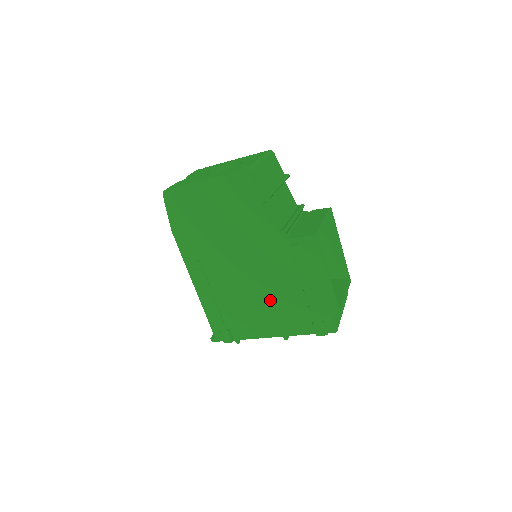
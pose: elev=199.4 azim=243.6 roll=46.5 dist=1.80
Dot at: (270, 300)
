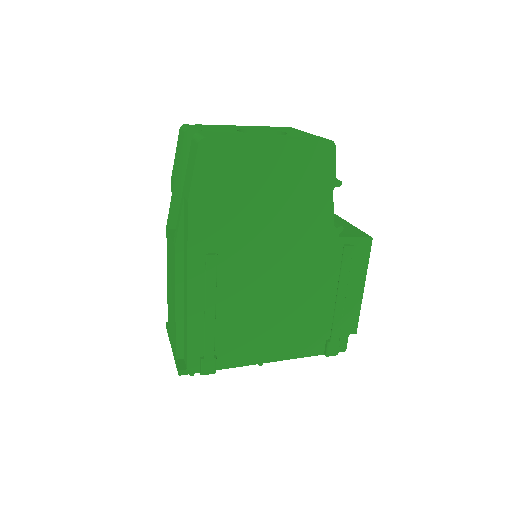
Dot at: (288, 313)
